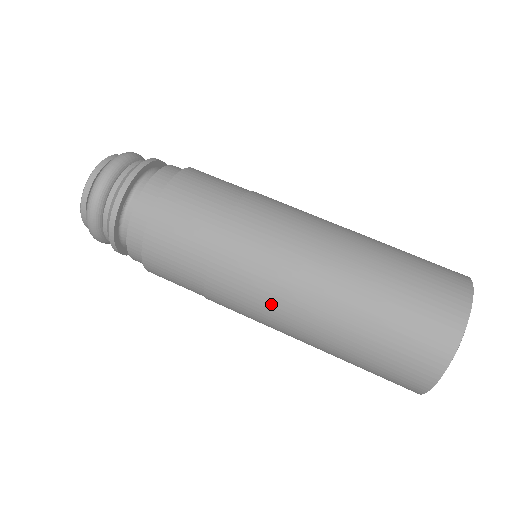
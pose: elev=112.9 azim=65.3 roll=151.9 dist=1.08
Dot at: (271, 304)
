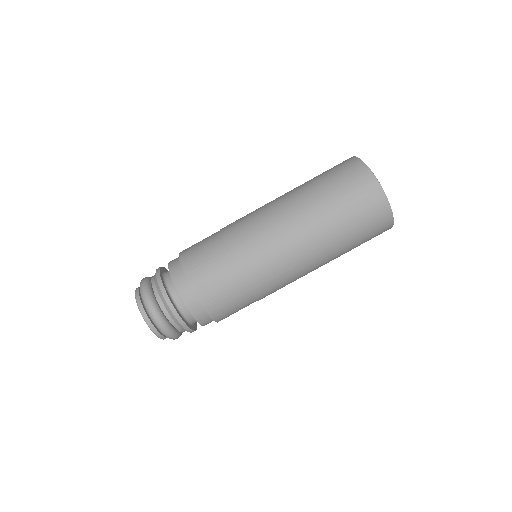
Dot at: (282, 246)
